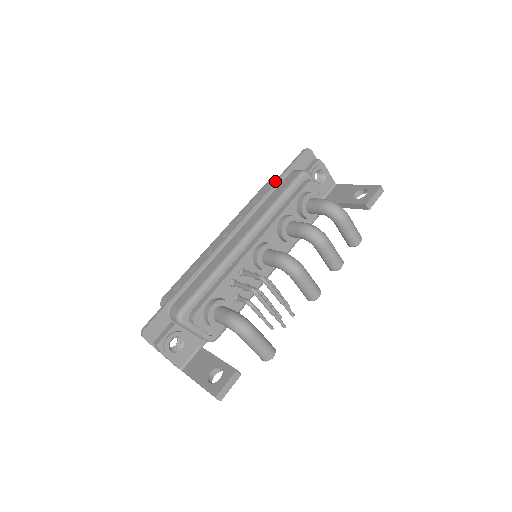
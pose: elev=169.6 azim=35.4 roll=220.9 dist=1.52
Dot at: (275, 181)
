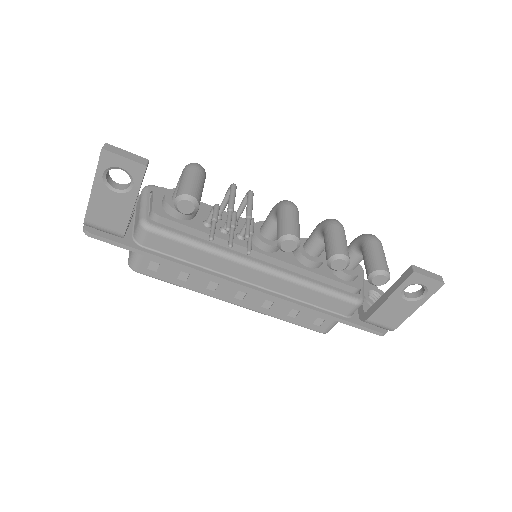
Dot at: occluded
